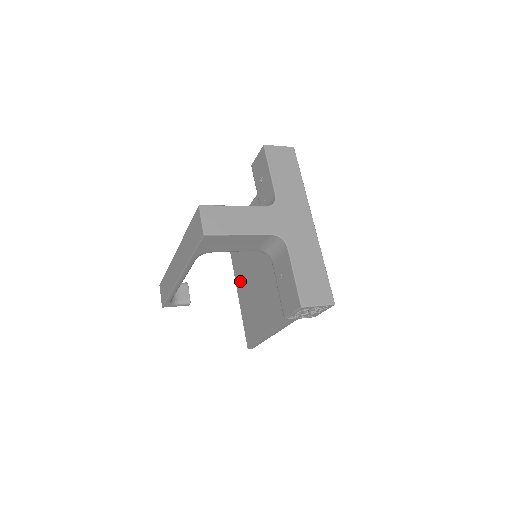
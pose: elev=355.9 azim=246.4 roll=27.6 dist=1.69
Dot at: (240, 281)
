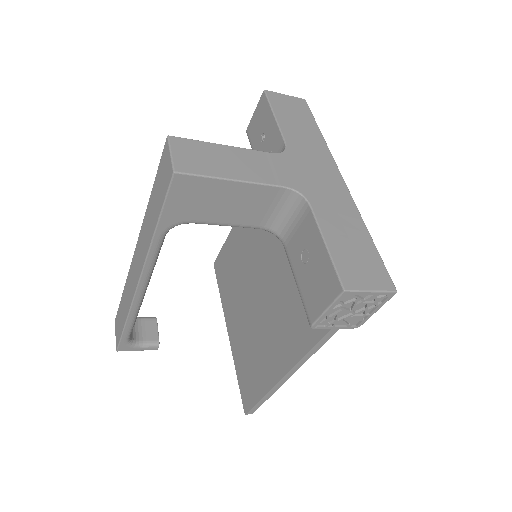
Dot at: (231, 316)
